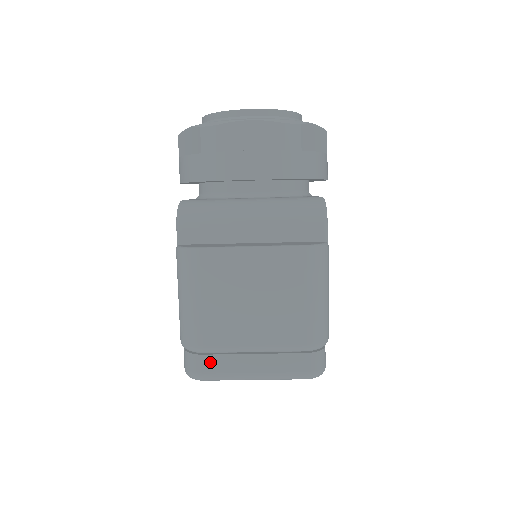
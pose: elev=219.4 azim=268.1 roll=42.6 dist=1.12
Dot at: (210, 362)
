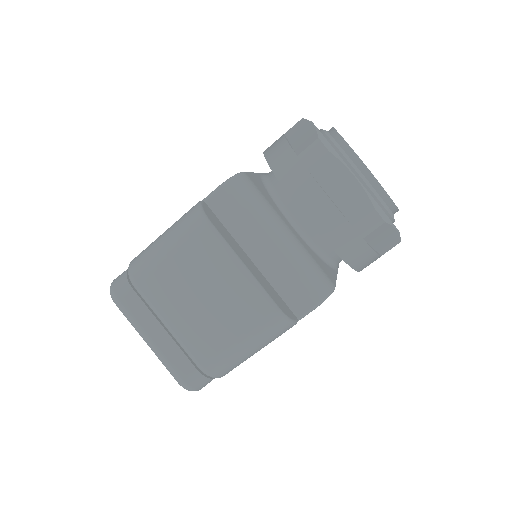
Dot at: (132, 299)
